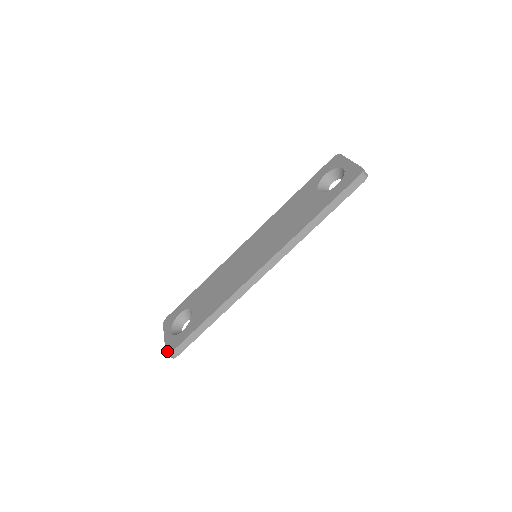
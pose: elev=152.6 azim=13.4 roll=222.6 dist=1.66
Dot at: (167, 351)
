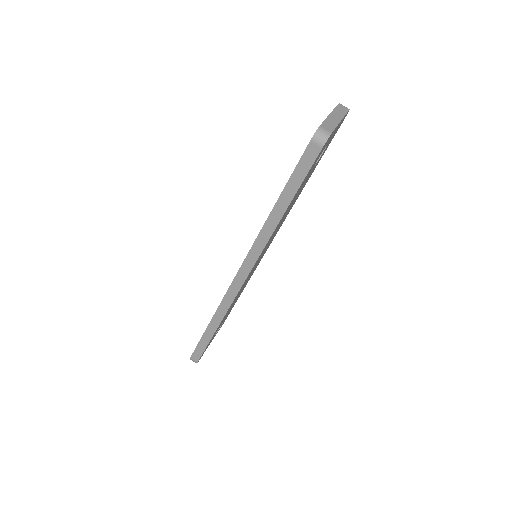
Dot at: occluded
